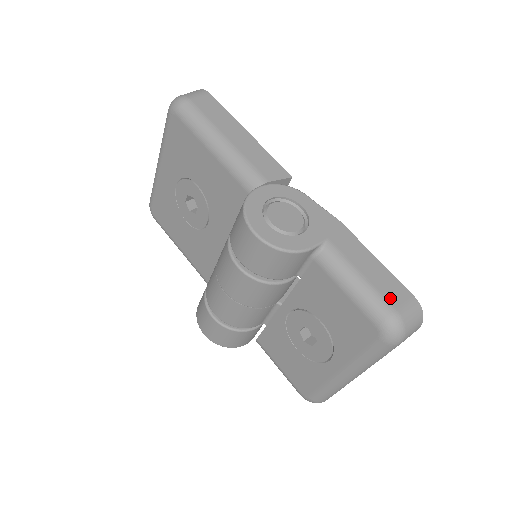
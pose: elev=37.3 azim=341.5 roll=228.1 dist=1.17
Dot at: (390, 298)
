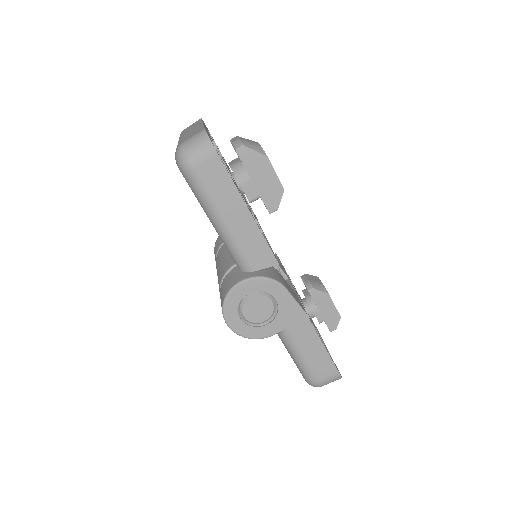
Dot at: (318, 373)
